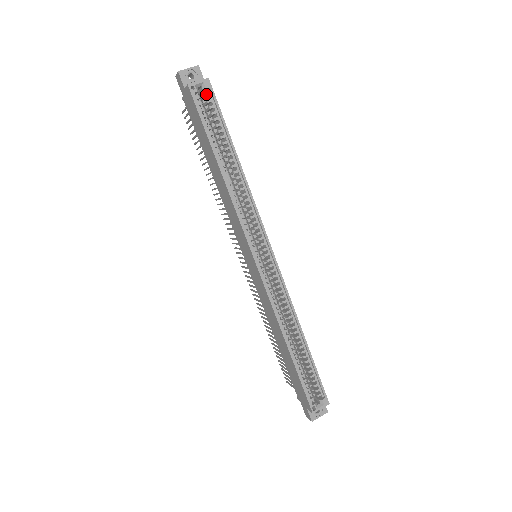
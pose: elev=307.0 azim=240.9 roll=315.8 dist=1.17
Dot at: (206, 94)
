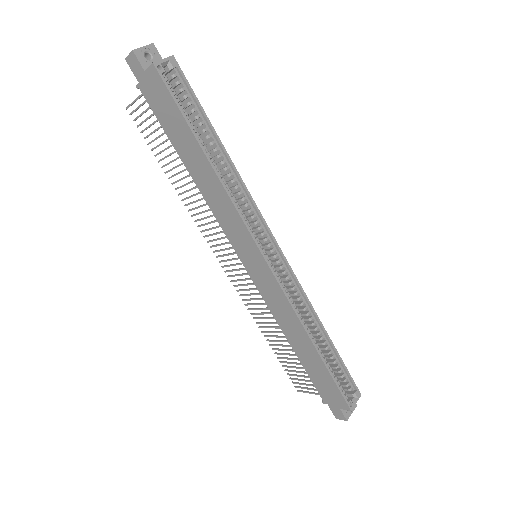
Dot at: (174, 74)
